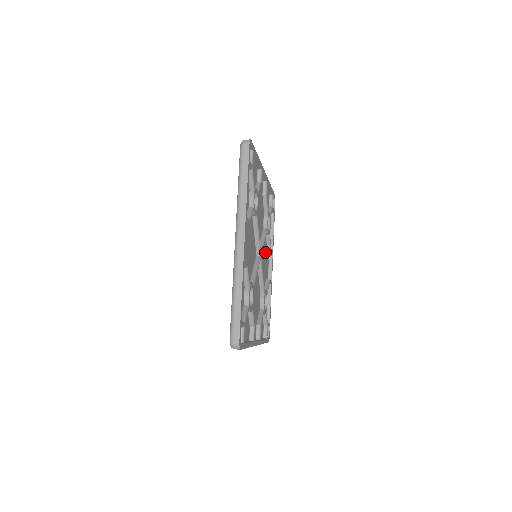
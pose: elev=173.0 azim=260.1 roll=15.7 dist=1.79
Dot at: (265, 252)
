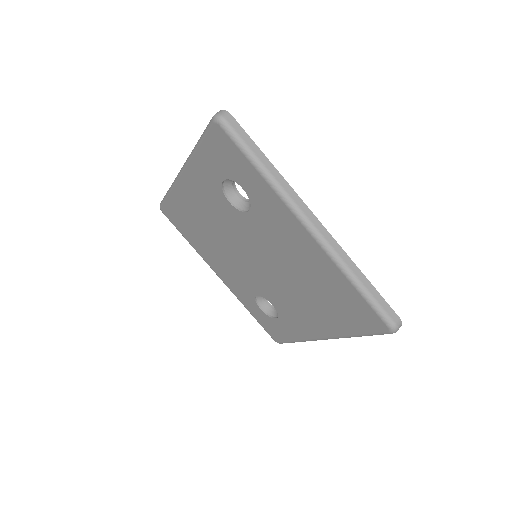
Dot at: occluded
